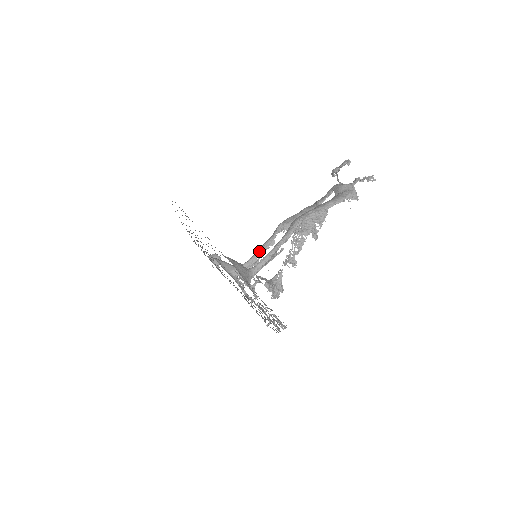
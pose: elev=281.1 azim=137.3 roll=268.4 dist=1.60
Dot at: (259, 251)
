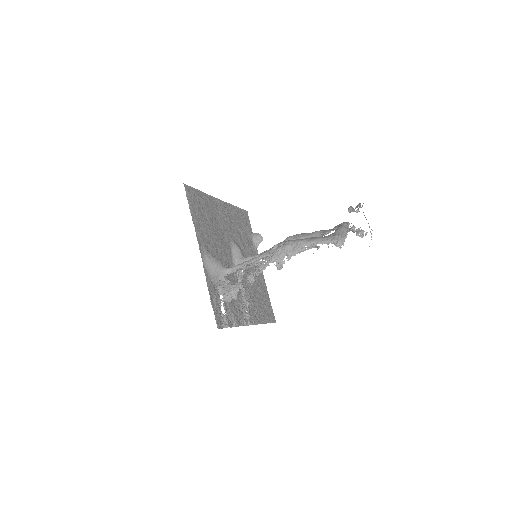
Dot at: occluded
